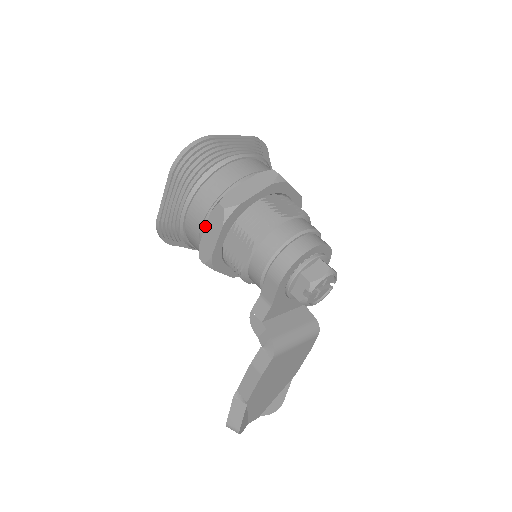
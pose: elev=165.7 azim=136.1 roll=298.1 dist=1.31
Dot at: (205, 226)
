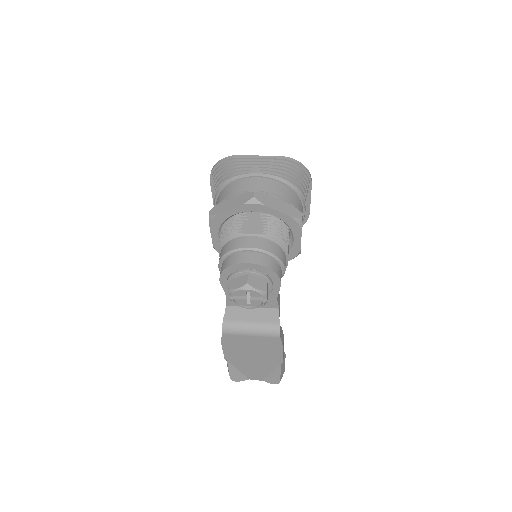
Dot at: occluded
